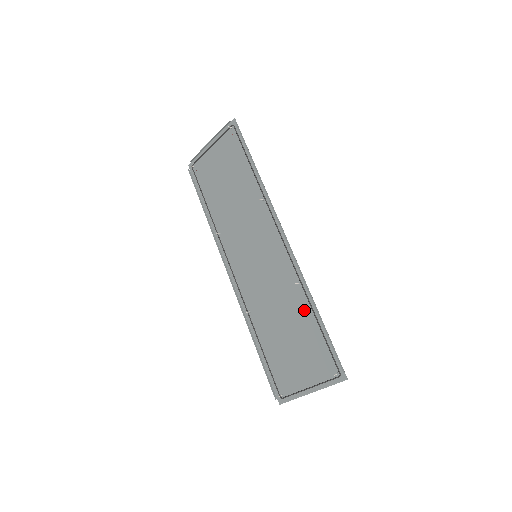
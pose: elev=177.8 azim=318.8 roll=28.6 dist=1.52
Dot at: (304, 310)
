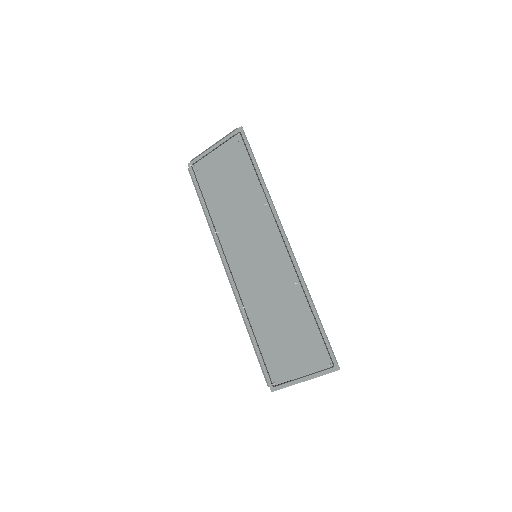
Dot at: (302, 308)
